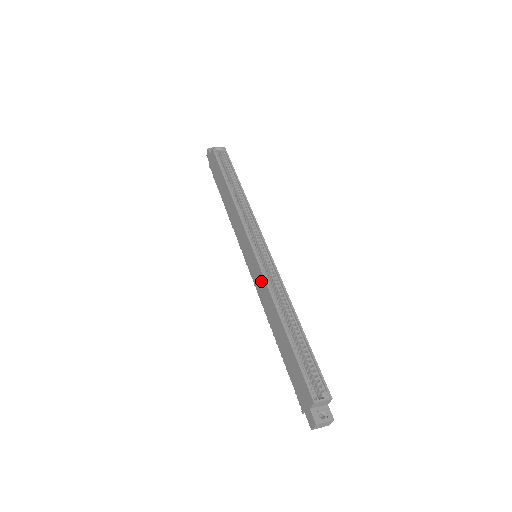
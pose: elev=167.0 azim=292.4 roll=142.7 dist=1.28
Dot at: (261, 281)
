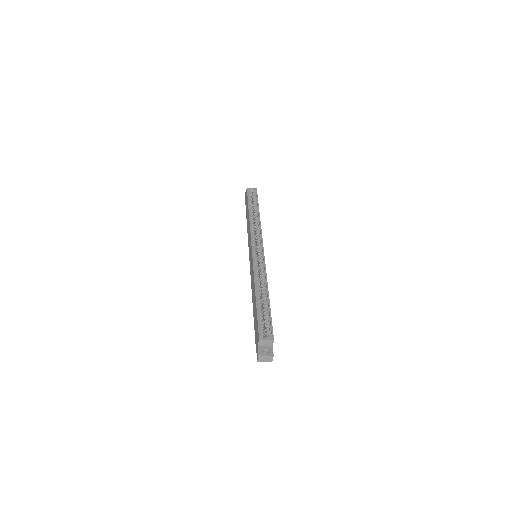
Dot at: (252, 269)
